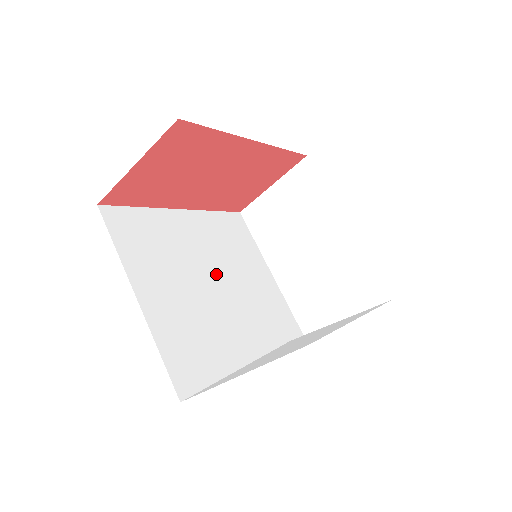
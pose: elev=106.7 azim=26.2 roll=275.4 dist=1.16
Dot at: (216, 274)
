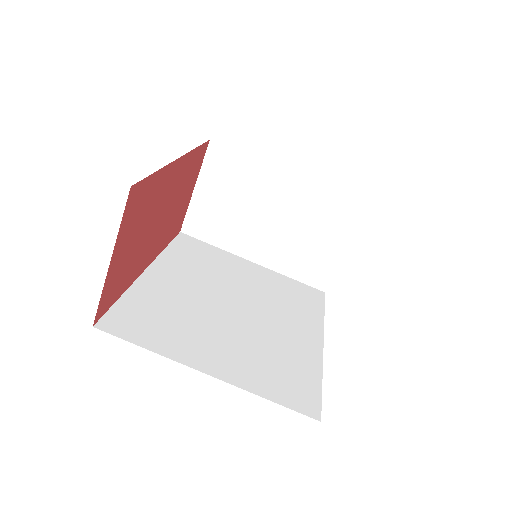
Dot at: (225, 298)
